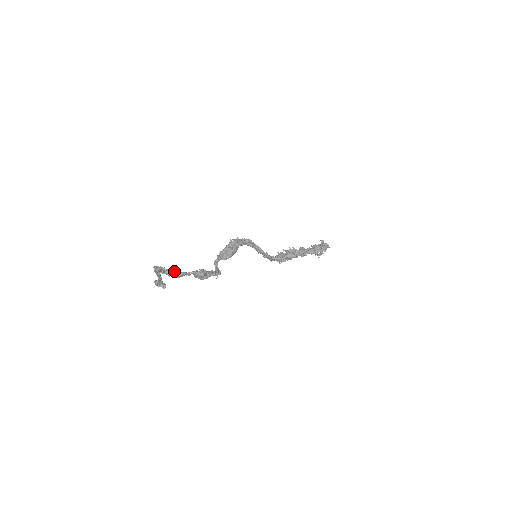
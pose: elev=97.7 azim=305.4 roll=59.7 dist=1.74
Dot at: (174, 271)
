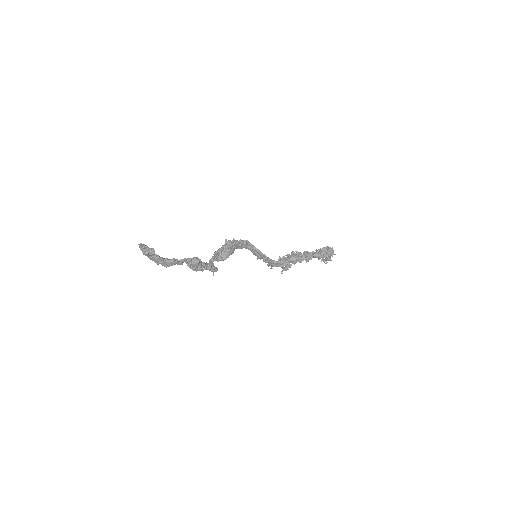
Dot at: occluded
